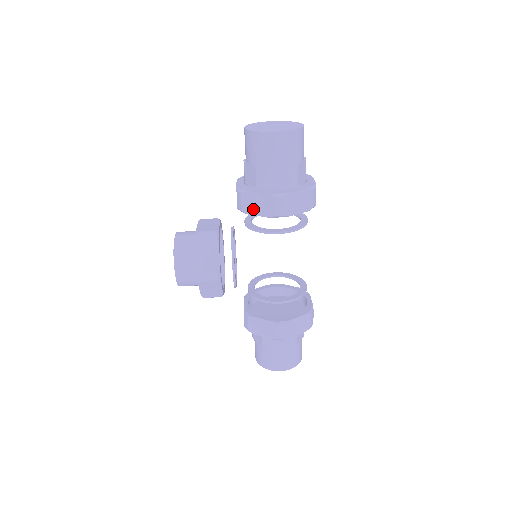
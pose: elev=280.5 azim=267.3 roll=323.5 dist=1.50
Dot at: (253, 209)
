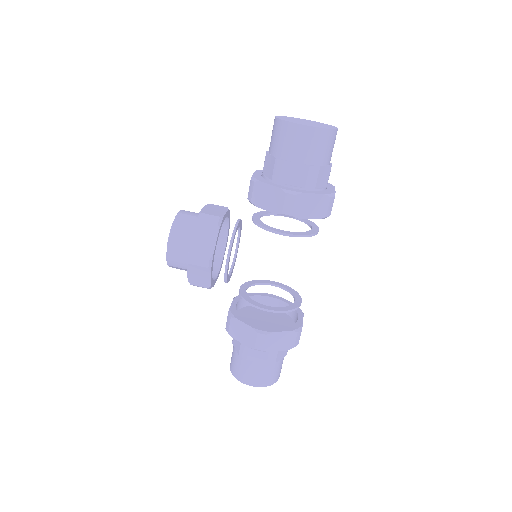
Dot at: (262, 202)
